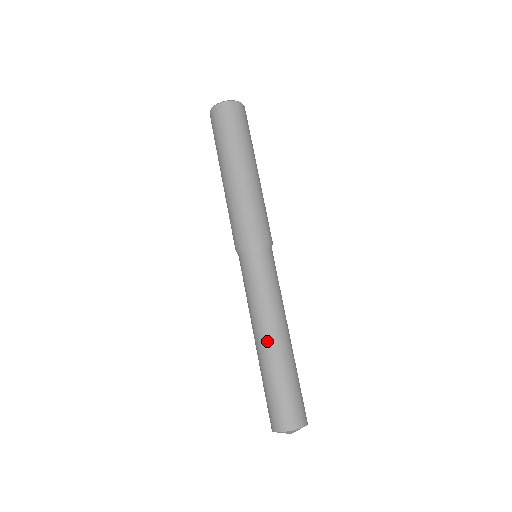
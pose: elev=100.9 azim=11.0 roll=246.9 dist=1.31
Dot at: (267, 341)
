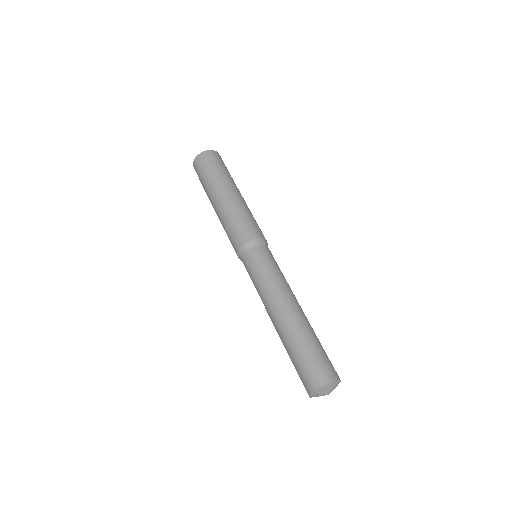
Dot at: (282, 315)
